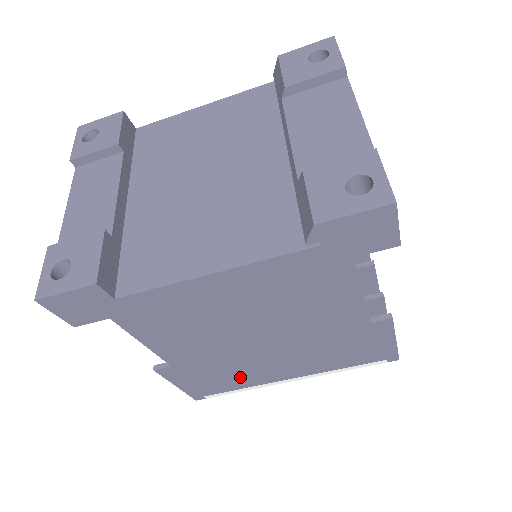
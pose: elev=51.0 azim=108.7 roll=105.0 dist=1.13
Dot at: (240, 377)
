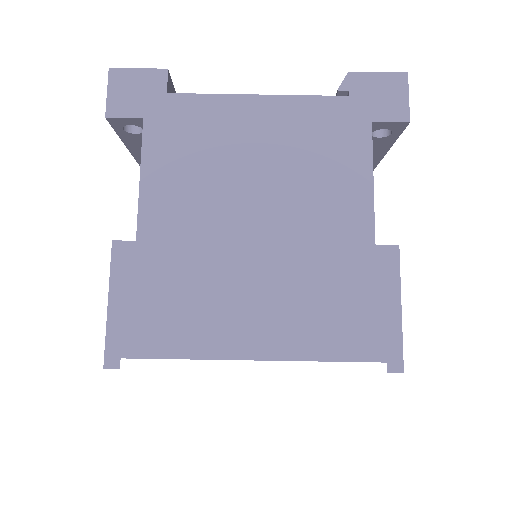
Dot at: (194, 317)
